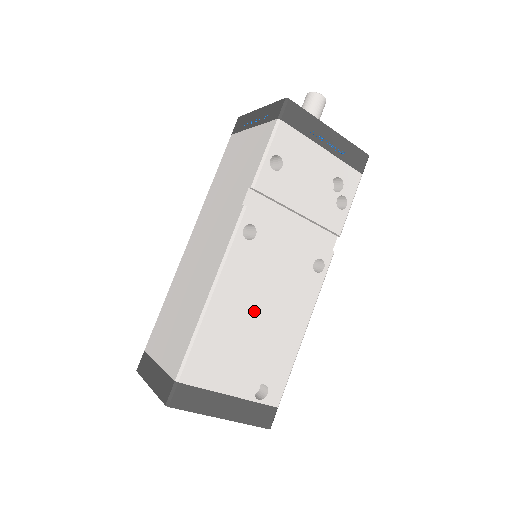
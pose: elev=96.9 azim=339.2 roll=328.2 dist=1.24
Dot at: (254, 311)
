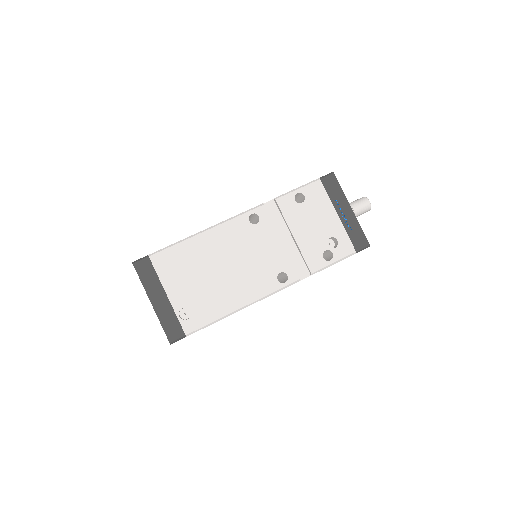
Dot at: (221, 263)
